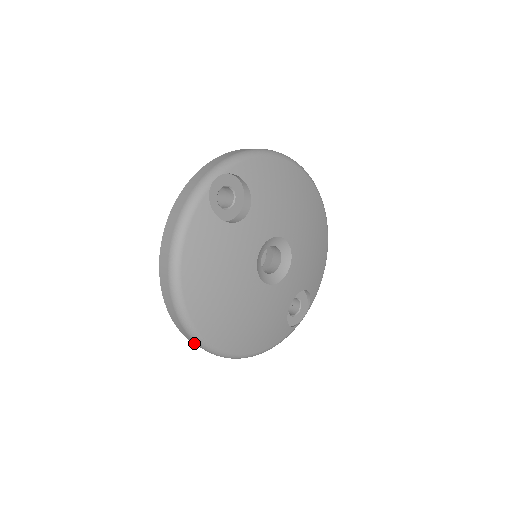
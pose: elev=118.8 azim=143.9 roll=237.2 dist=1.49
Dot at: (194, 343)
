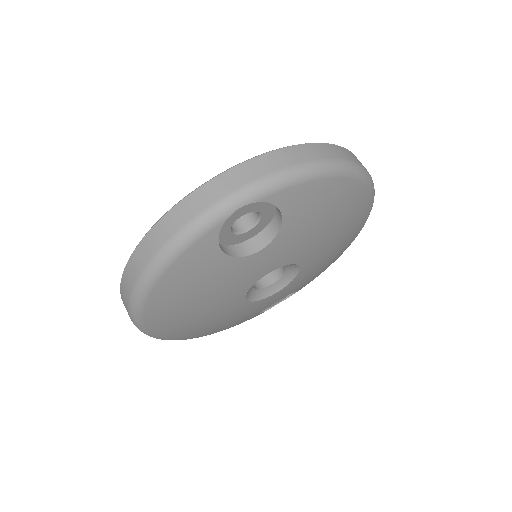
Dot at: occluded
